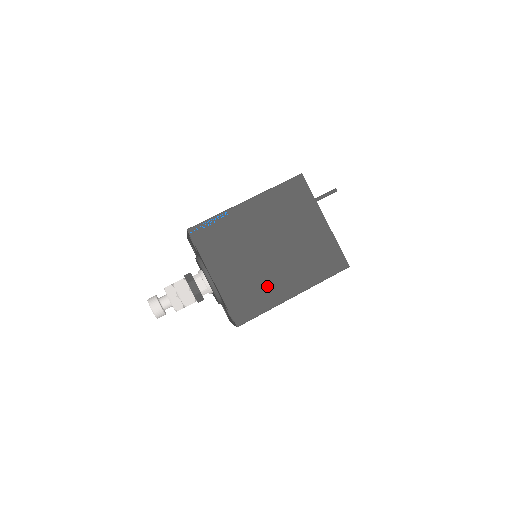
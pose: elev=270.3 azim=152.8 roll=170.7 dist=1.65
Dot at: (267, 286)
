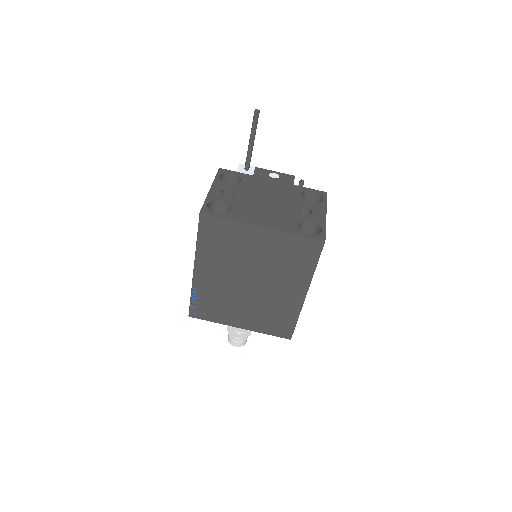
Dot at: (279, 305)
